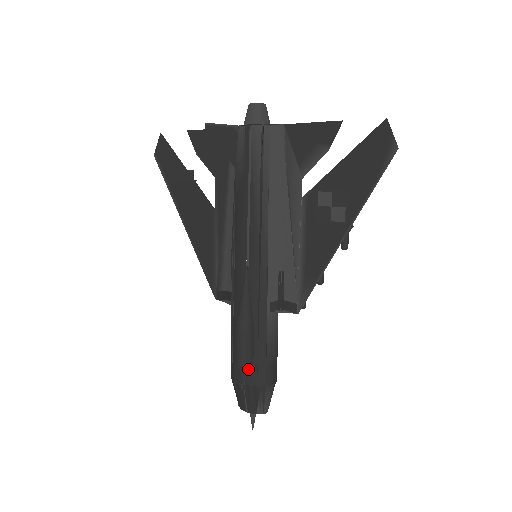
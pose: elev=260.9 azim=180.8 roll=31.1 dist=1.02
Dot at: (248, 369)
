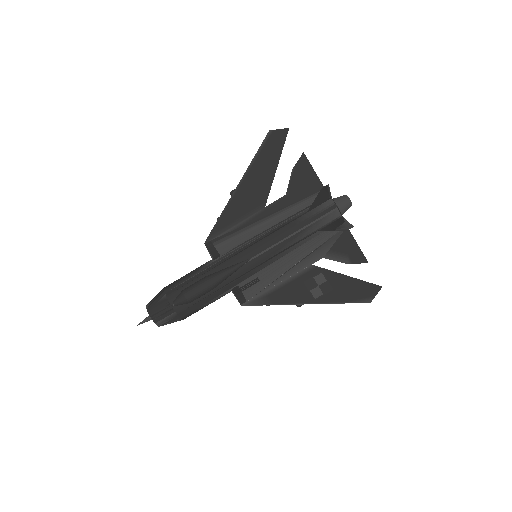
Dot at: (186, 303)
